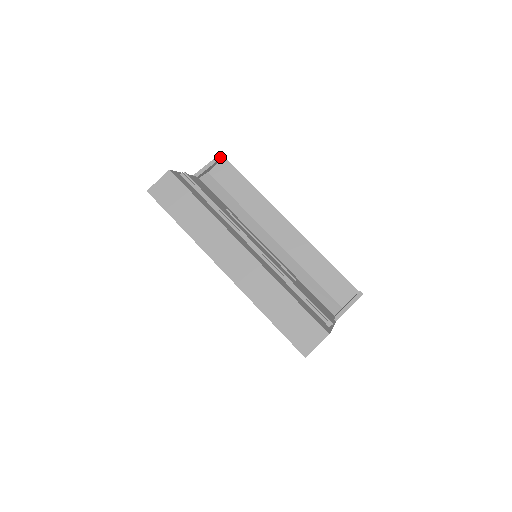
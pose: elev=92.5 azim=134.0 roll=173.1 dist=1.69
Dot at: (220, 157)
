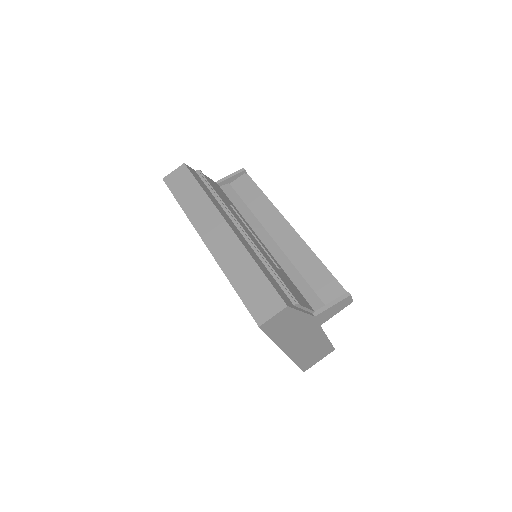
Dot at: (242, 171)
